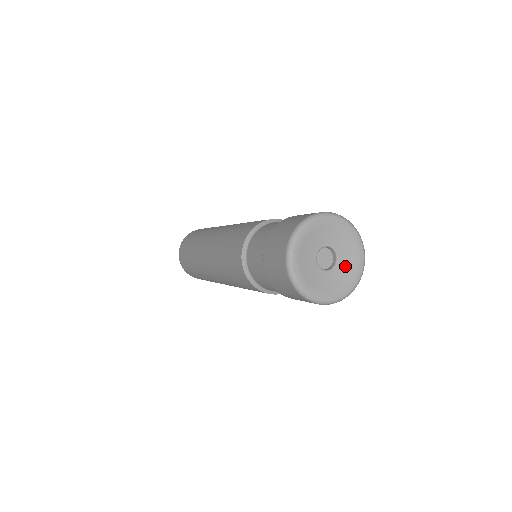
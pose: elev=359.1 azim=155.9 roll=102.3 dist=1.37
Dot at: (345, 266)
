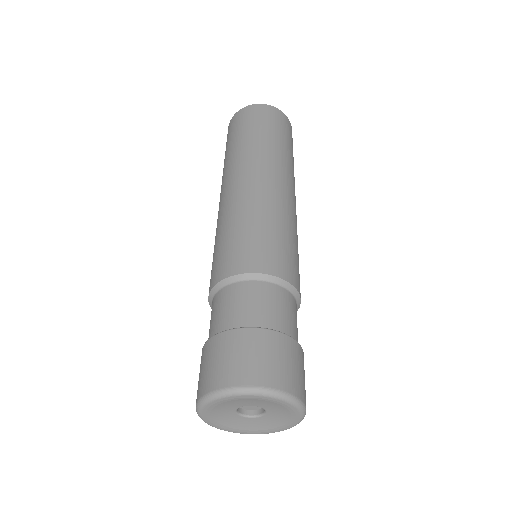
Dot at: (264, 422)
